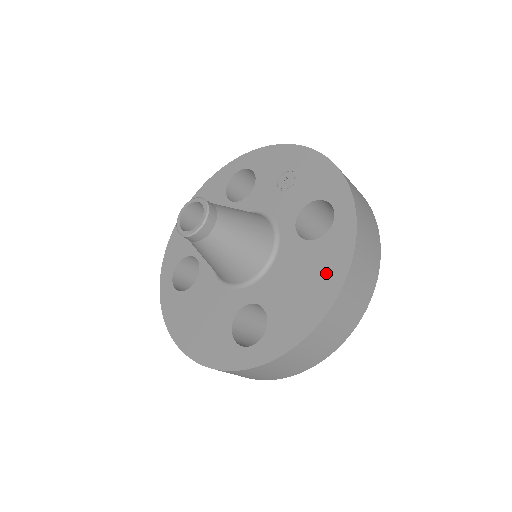
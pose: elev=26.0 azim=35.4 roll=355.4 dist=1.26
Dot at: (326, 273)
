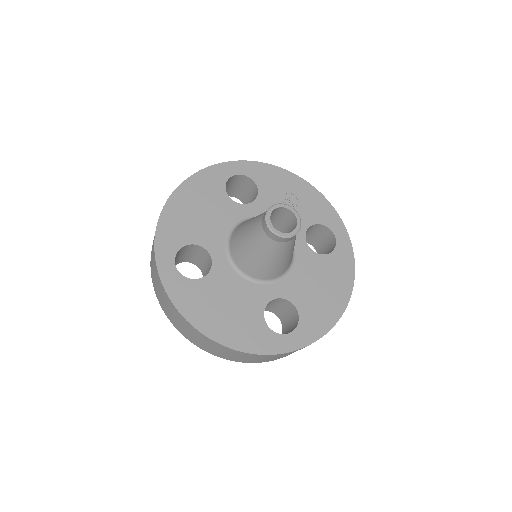
Dot at: (339, 281)
